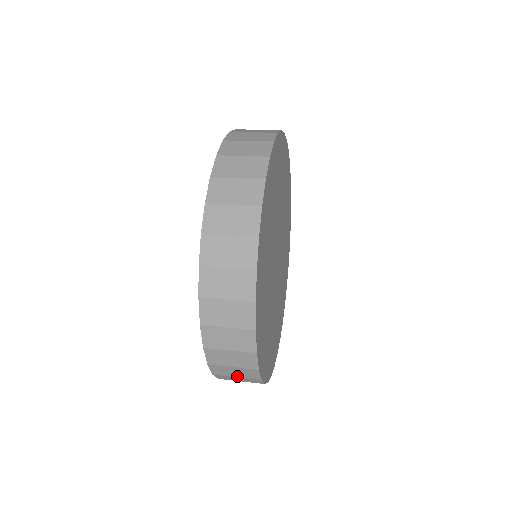
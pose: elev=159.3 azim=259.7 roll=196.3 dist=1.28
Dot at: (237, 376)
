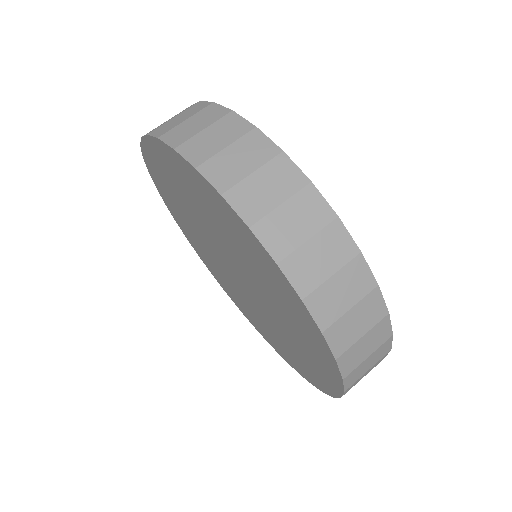
Dot at: occluded
